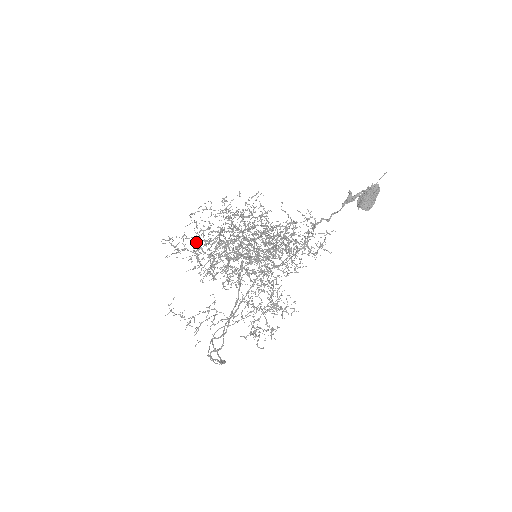
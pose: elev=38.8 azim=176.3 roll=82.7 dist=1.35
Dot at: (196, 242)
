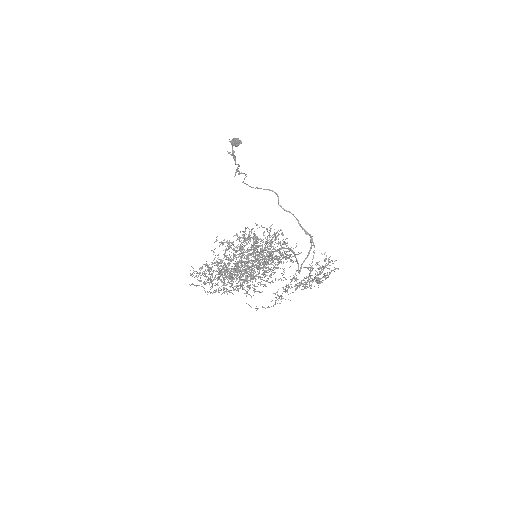
Dot at: occluded
